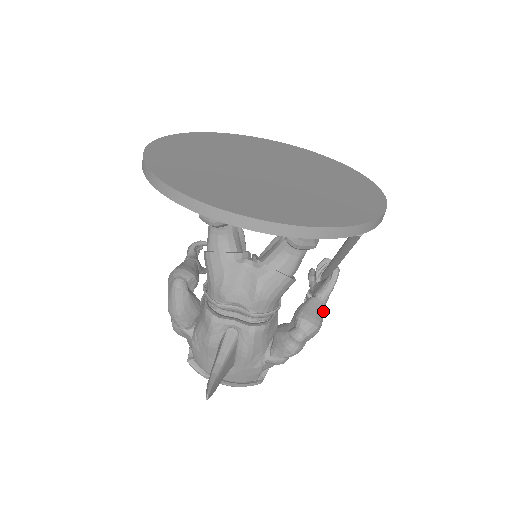
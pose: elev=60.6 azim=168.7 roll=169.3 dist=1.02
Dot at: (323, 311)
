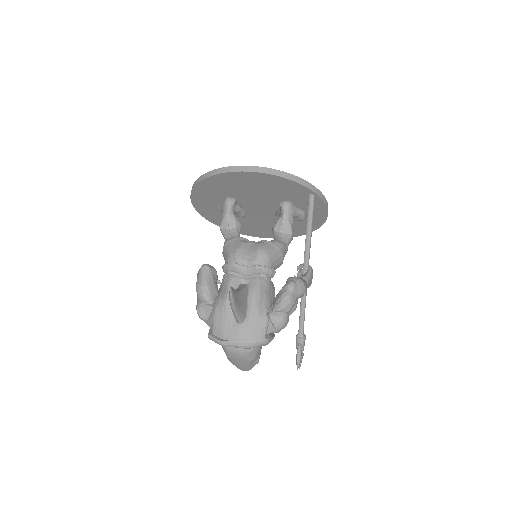
Dot at: (306, 283)
